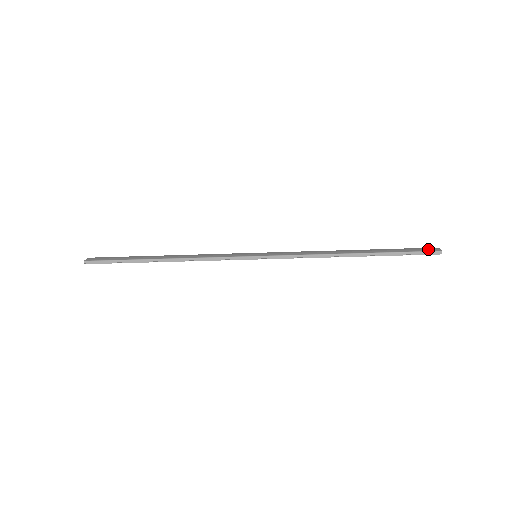
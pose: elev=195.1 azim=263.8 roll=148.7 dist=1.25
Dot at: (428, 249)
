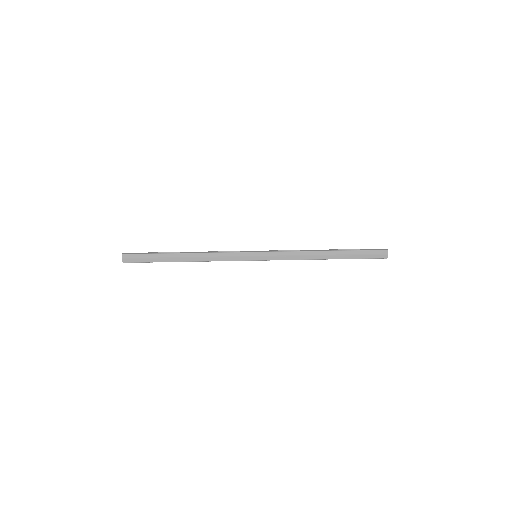
Dot at: (380, 255)
